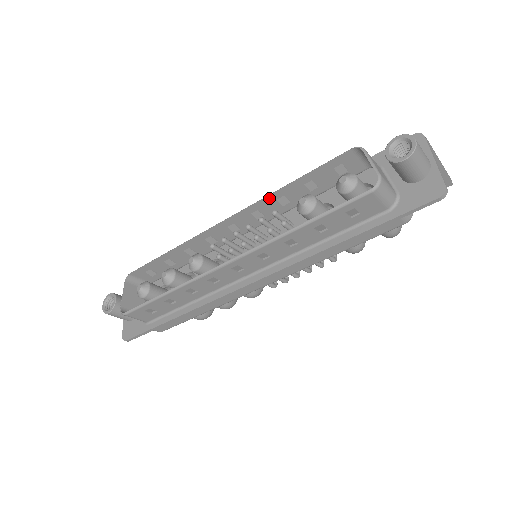
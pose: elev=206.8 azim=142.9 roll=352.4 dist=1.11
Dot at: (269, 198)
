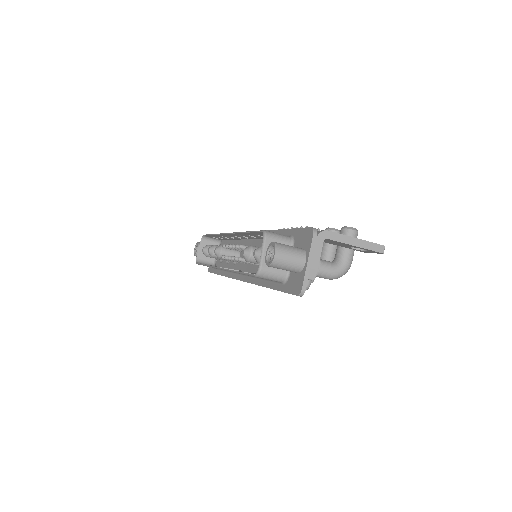
Dot at: (240, 234)
